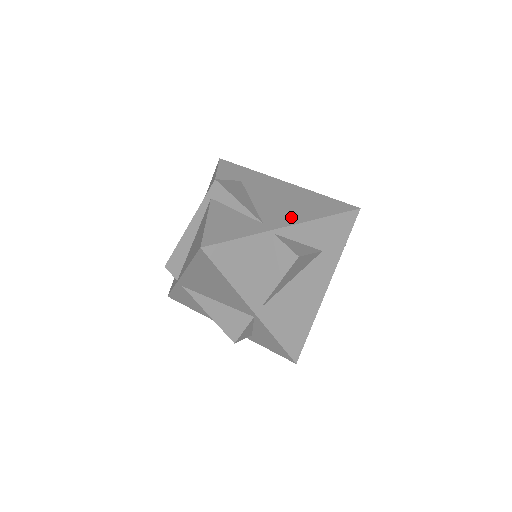
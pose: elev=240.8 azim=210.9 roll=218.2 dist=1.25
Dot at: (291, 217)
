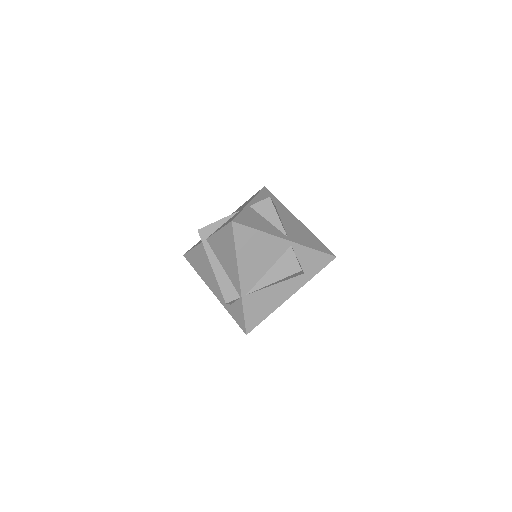
Dot at: occluded
